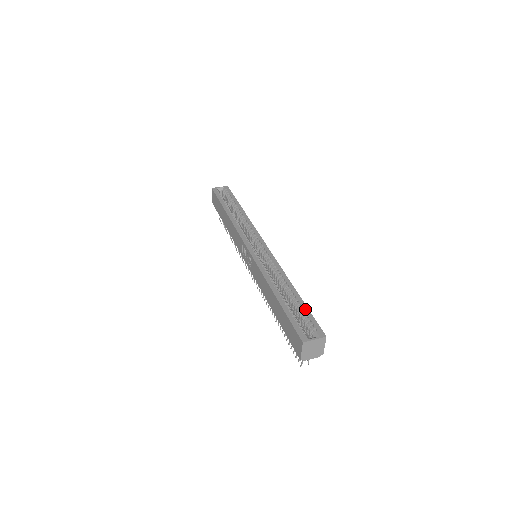
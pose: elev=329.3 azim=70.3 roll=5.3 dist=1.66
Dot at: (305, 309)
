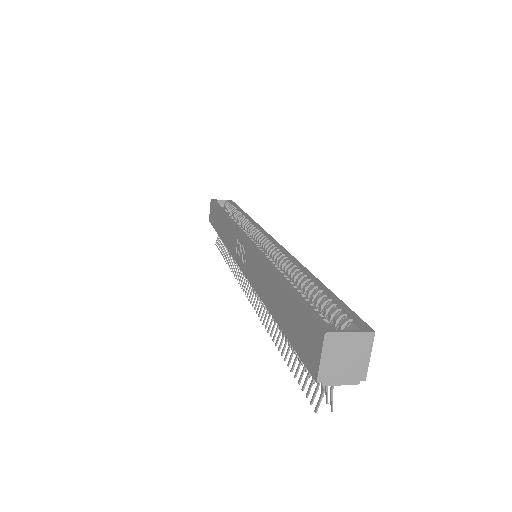
Dot at: (332, 296)
